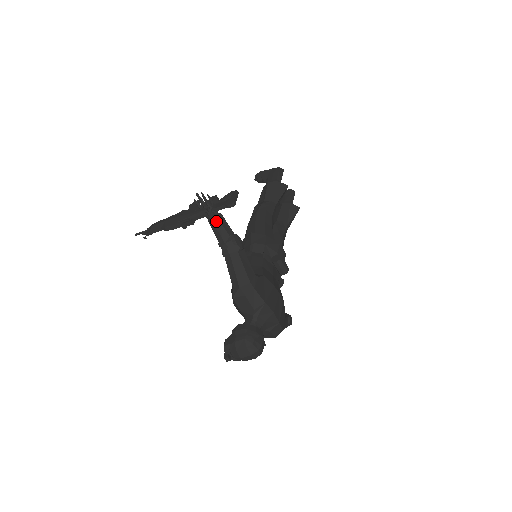
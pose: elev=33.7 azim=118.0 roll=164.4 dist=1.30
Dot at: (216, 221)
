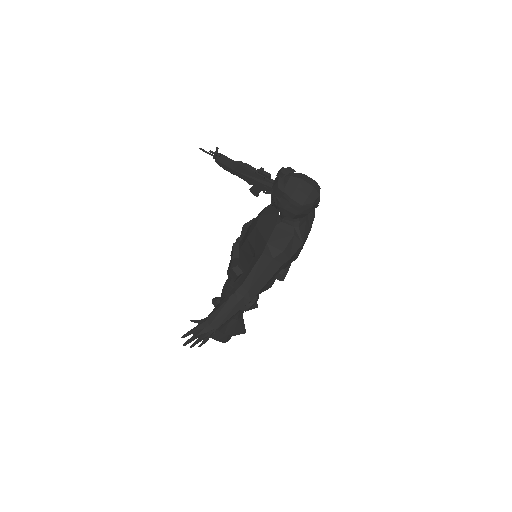
Dot at: occluded
